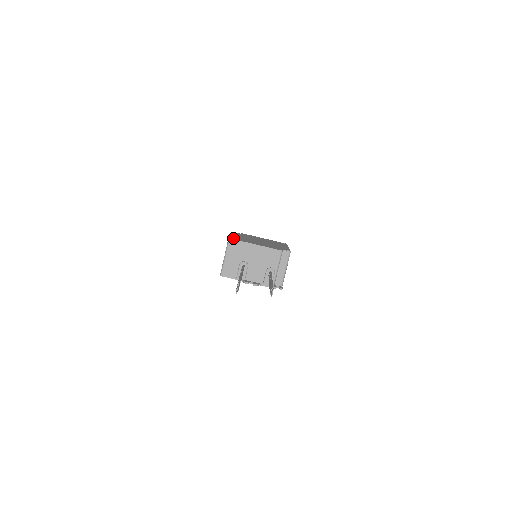
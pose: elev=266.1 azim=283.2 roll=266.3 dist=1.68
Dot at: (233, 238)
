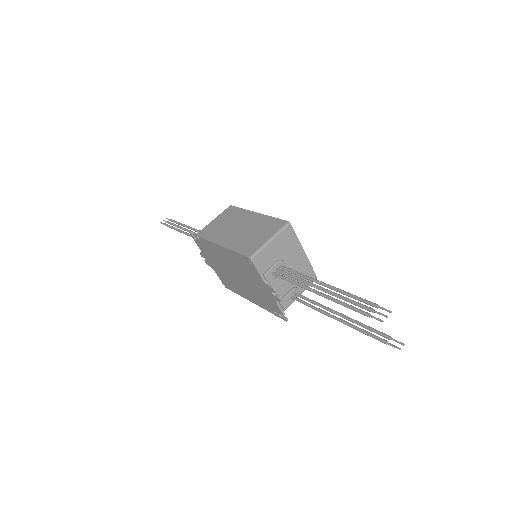
Dot at: occluded
